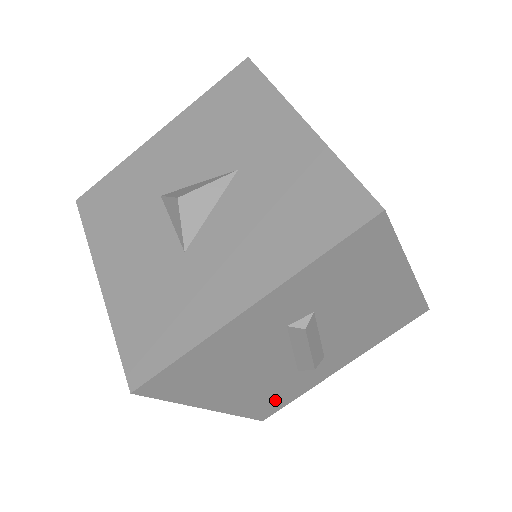
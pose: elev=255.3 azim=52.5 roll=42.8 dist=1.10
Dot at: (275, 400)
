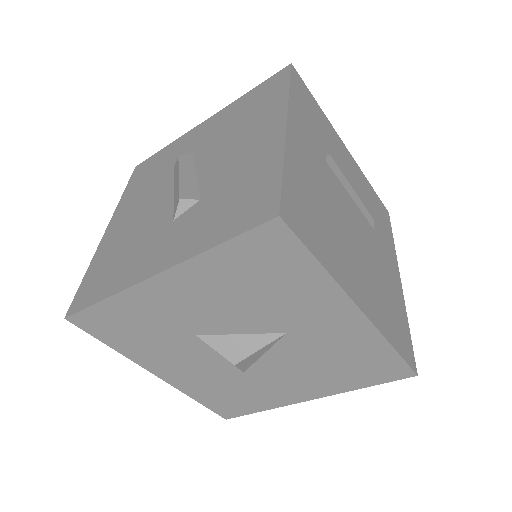
Dot at: occluded
